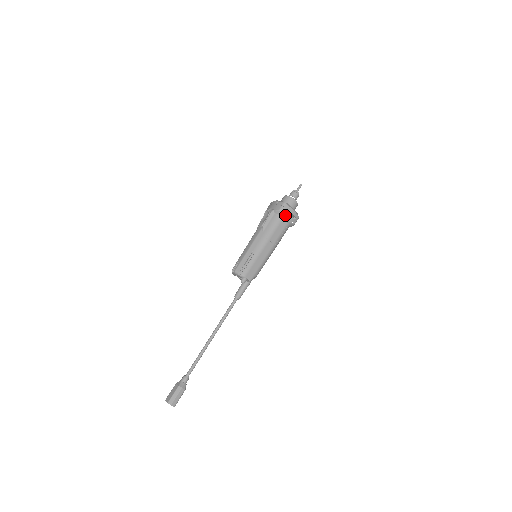
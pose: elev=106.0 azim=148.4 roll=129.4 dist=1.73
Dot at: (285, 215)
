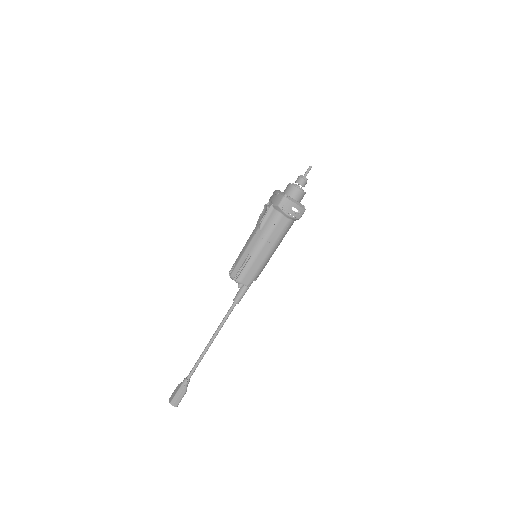
Dot at: (285, 211)
